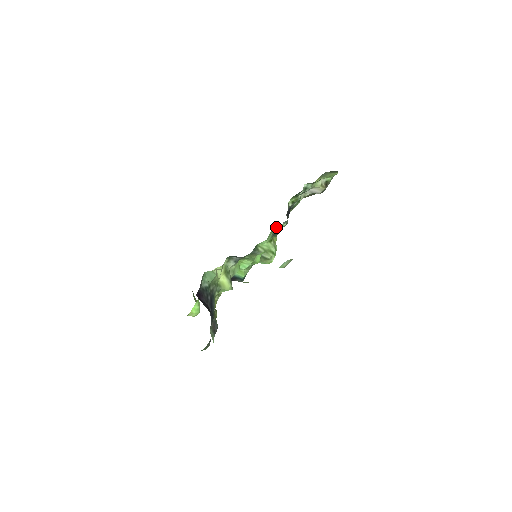
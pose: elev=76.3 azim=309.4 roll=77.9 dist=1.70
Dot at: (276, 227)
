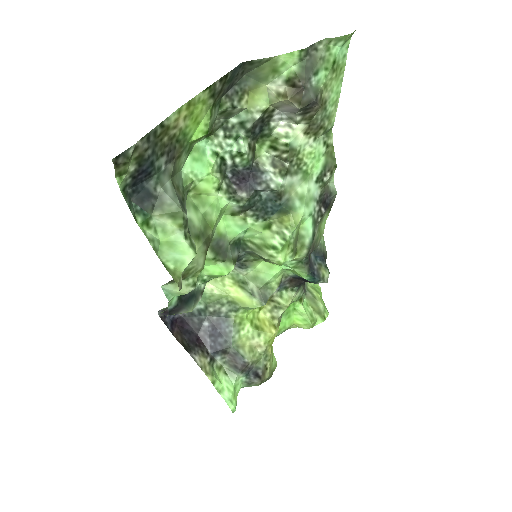
Dot at: (230, 211)
